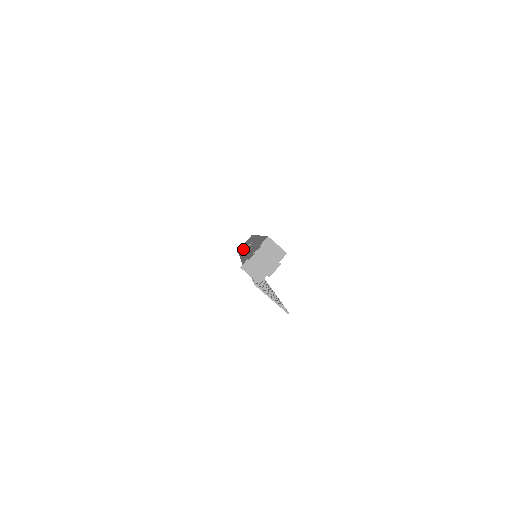
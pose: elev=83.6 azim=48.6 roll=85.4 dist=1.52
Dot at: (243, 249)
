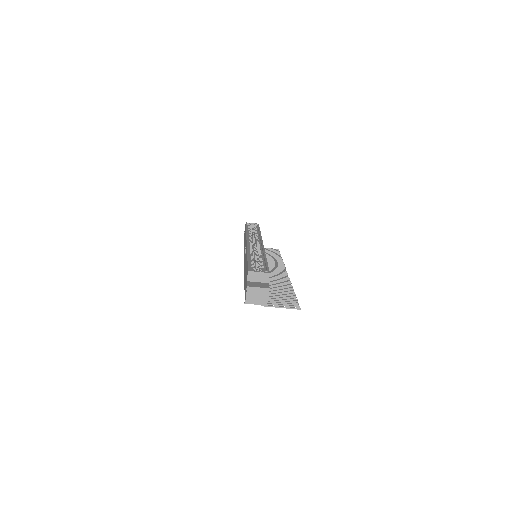
Dot at: (244, 252)
